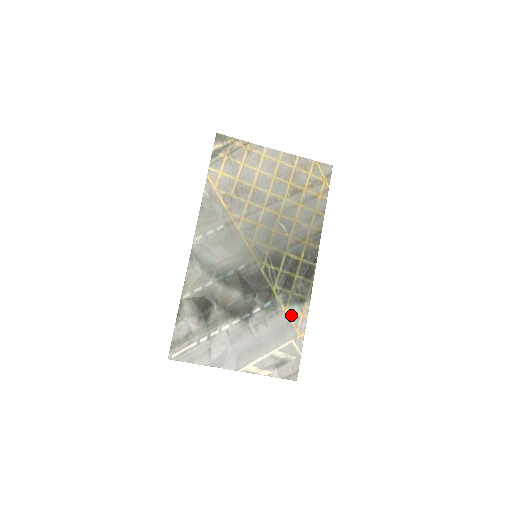
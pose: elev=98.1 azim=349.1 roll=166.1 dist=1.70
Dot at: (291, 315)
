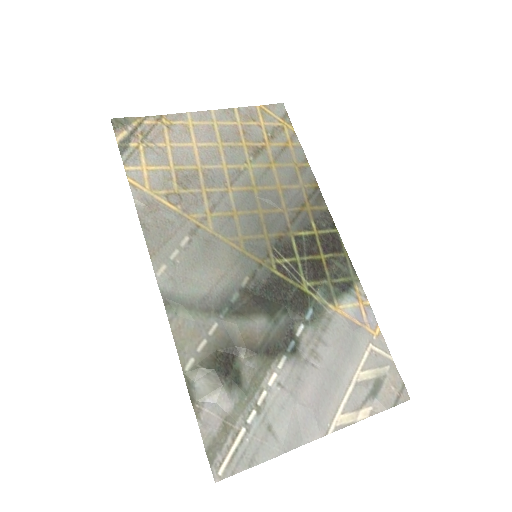
Dot at: (348, 312)
